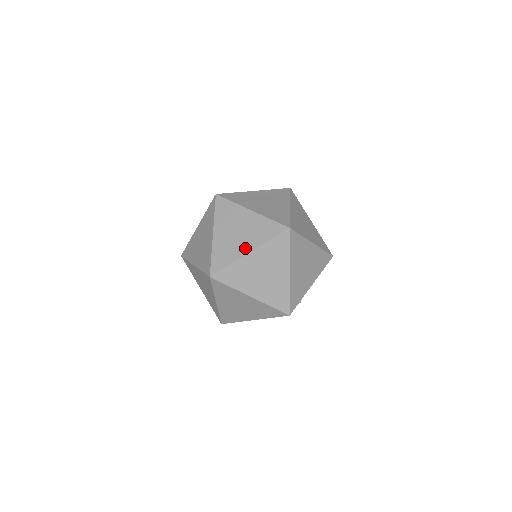
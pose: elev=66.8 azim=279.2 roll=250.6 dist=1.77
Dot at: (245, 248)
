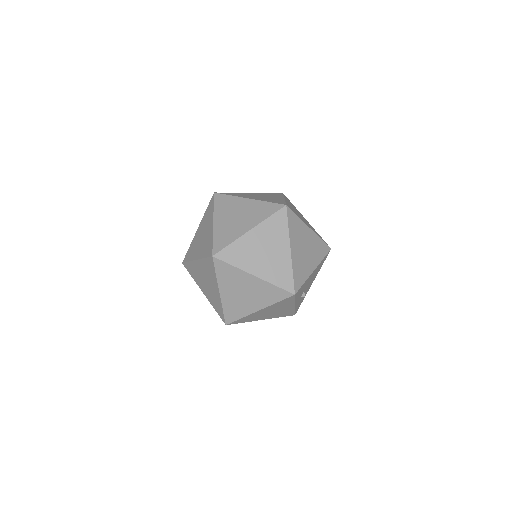
Dot at: (245, 227)
